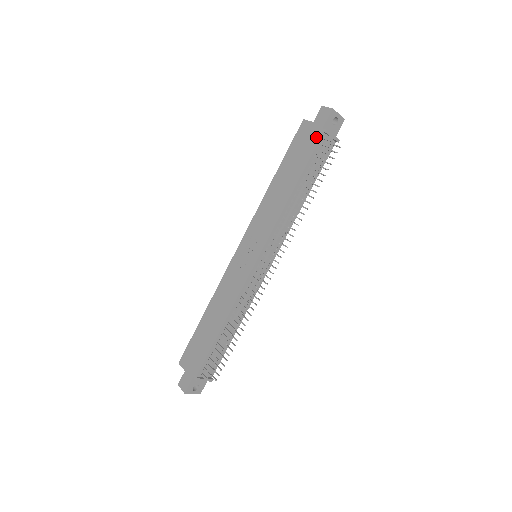
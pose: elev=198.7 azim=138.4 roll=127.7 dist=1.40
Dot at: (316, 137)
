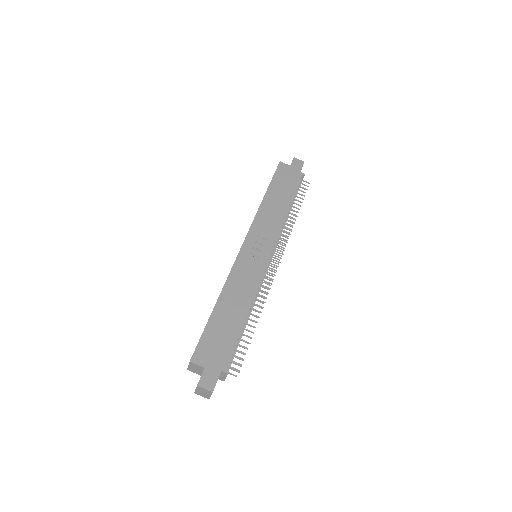
Dot at: (297, 176)
